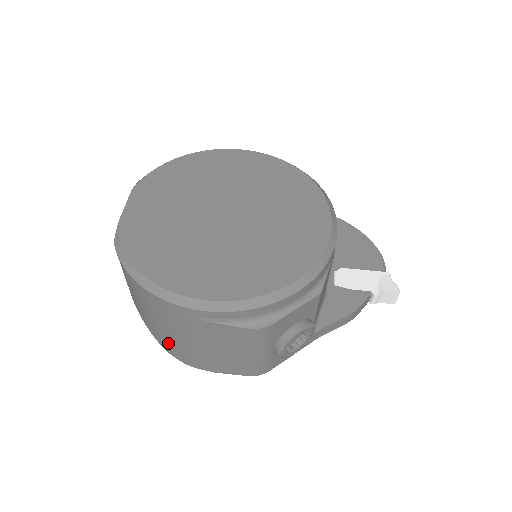
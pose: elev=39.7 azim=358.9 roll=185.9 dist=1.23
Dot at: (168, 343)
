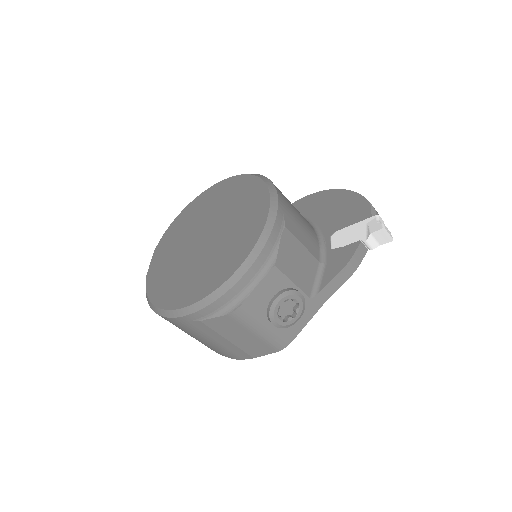
Dot at: (211, 348)
